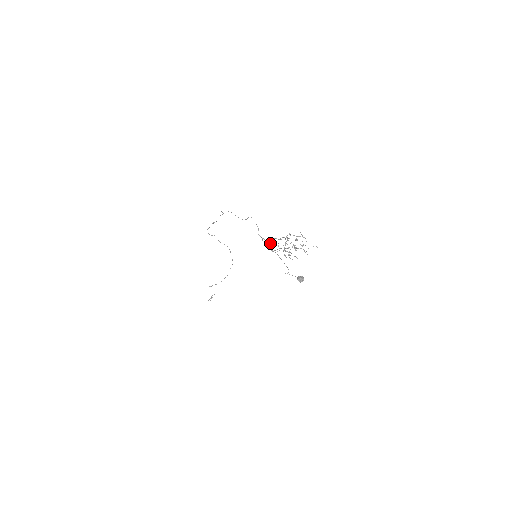
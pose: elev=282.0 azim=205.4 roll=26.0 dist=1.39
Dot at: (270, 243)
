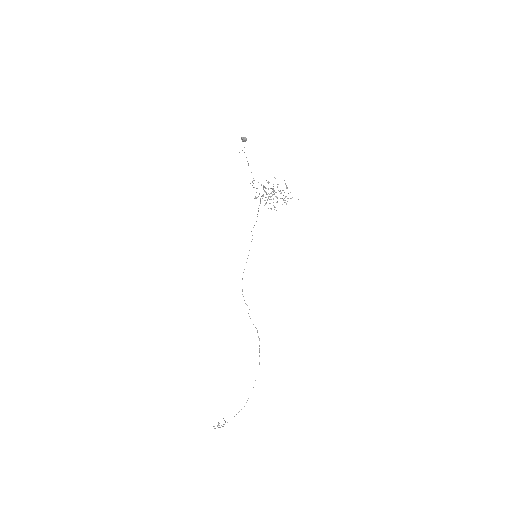
Dot at: occluded
